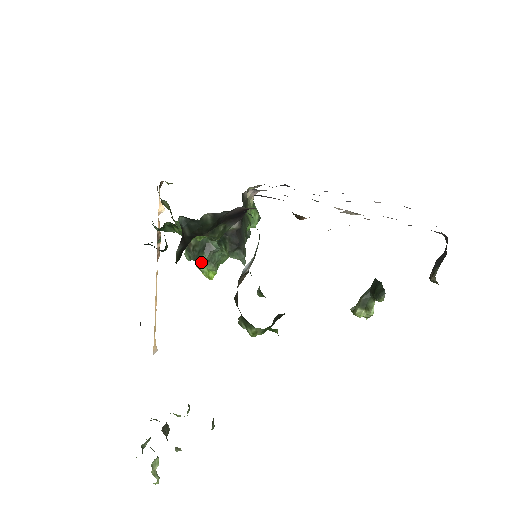
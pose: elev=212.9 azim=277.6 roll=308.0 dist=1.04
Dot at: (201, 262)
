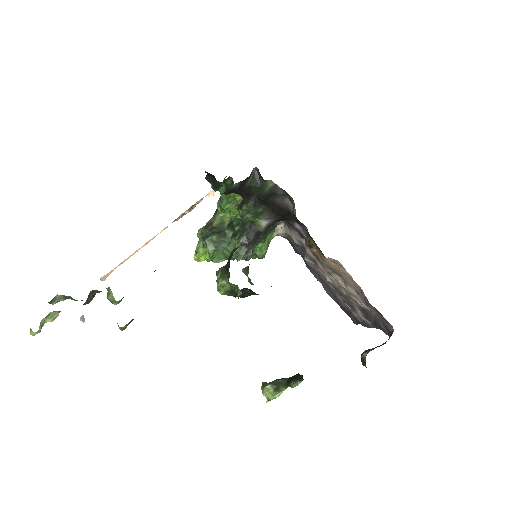
Dot at: (209, 239)
